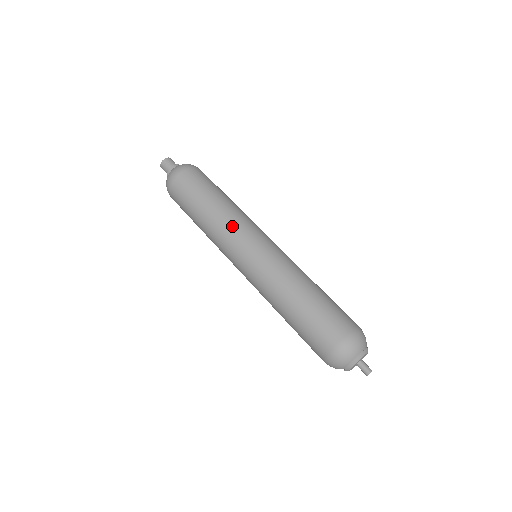
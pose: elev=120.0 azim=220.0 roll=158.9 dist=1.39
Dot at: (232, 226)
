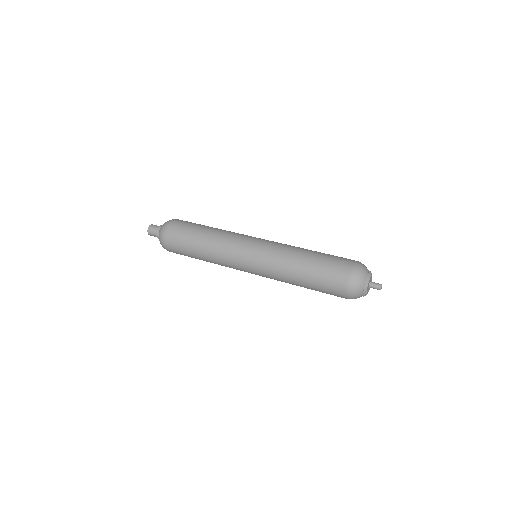
Dot at: (229, 240)
